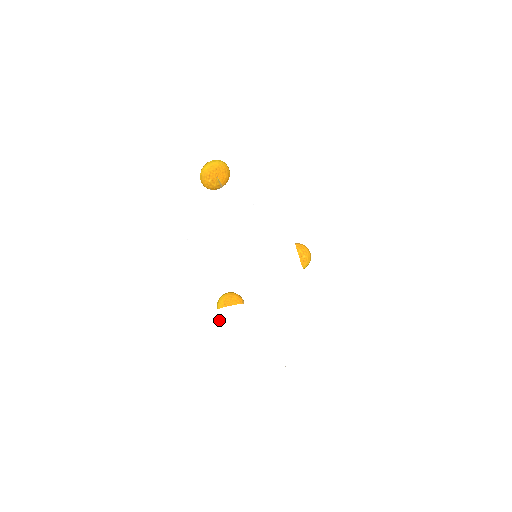
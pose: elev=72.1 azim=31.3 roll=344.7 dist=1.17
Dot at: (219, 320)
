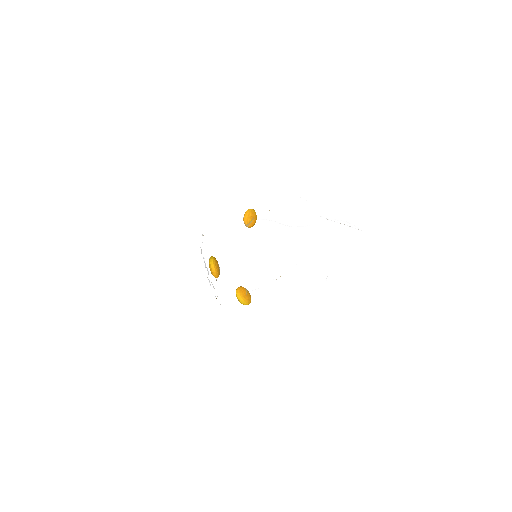
Dot at: (302, 217)
